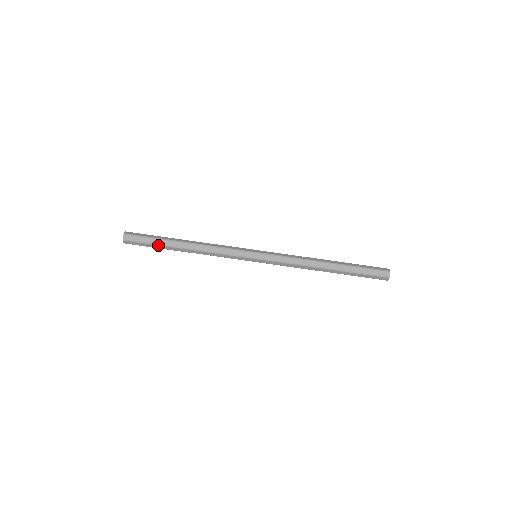
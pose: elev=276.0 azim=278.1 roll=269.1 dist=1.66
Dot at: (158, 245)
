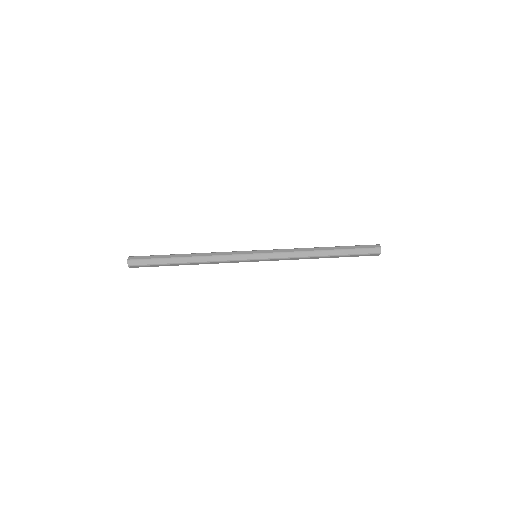
Dot at: (162, 259)
